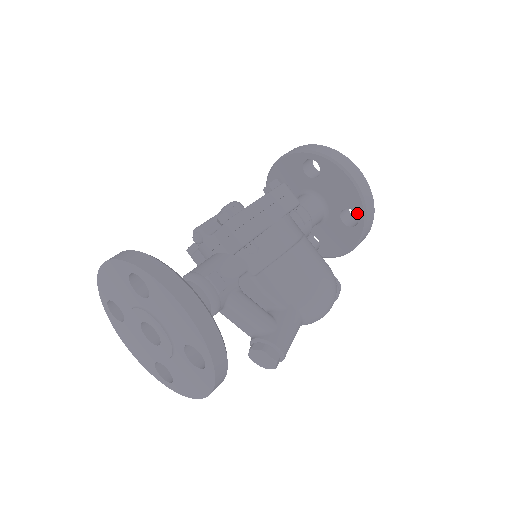
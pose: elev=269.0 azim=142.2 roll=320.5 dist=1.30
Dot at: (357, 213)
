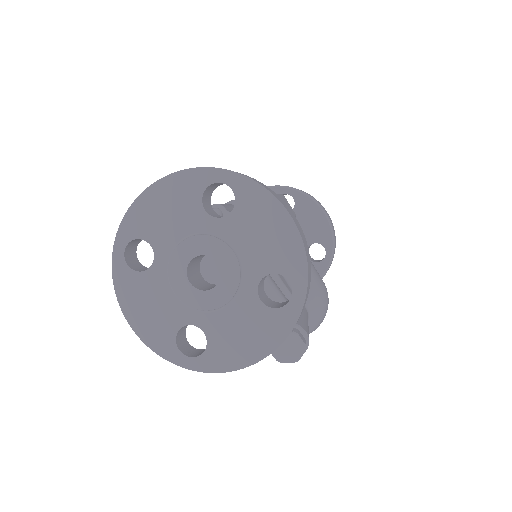
Dot at: (325, 247)
